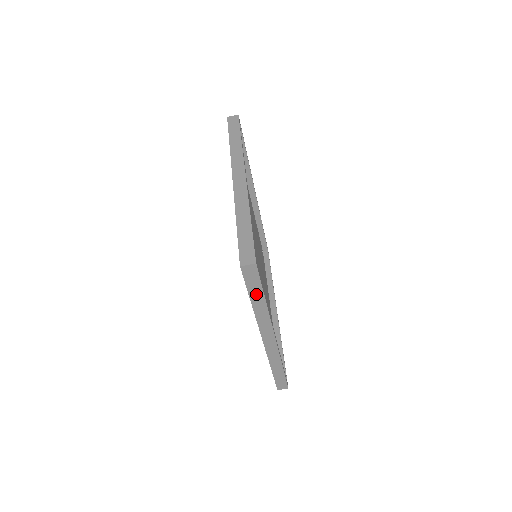
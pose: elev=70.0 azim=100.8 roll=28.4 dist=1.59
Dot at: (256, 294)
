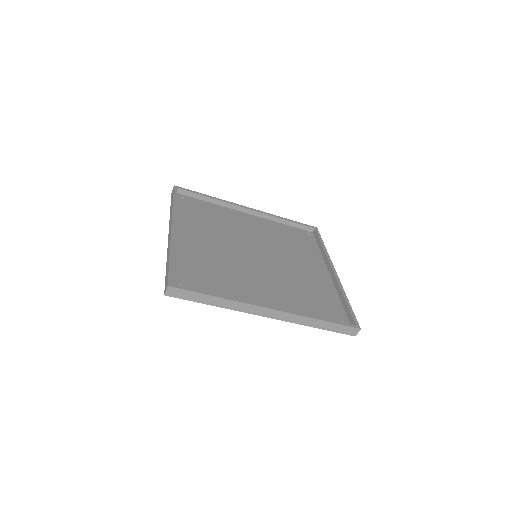
Dot at: (203, 299)
